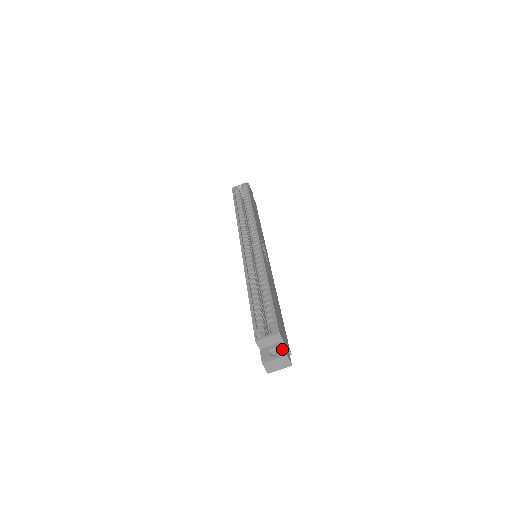
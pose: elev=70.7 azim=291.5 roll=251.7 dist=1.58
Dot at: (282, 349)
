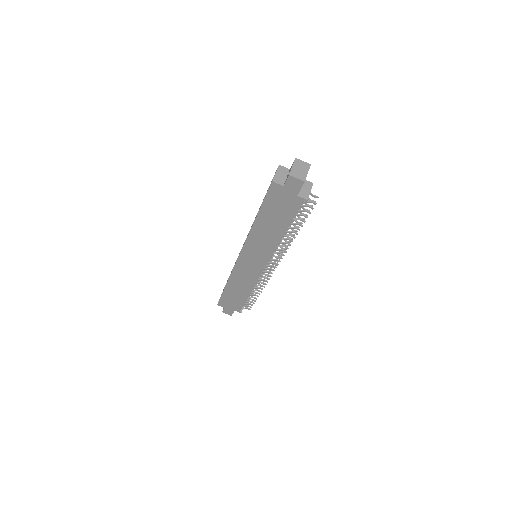
Dot at: occluded
